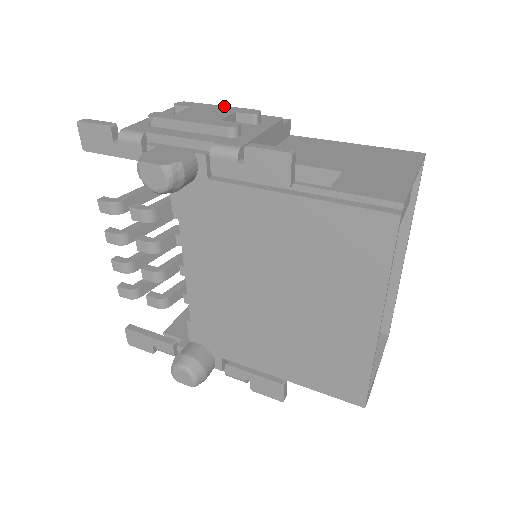
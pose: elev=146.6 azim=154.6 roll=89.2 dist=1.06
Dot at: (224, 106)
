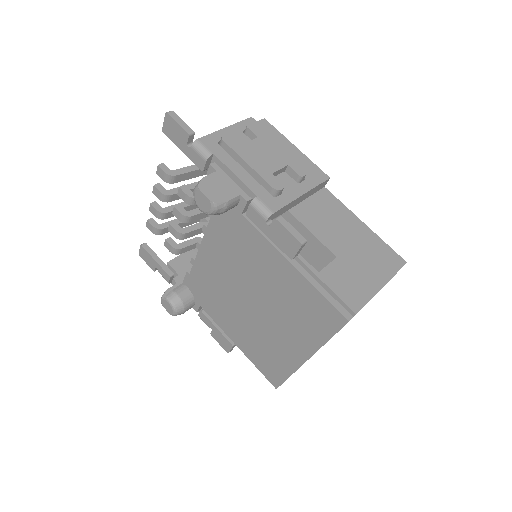
Dot at: (283, 150)
